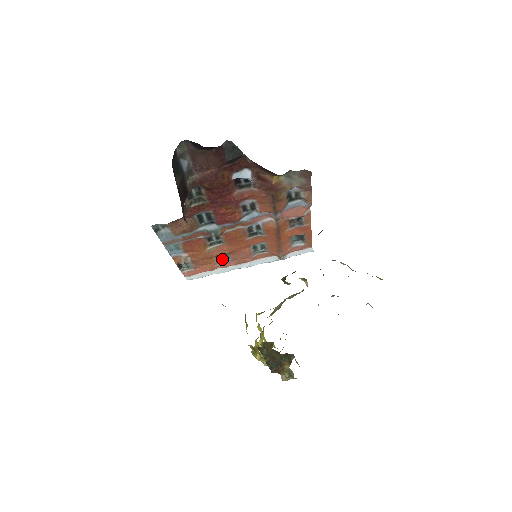
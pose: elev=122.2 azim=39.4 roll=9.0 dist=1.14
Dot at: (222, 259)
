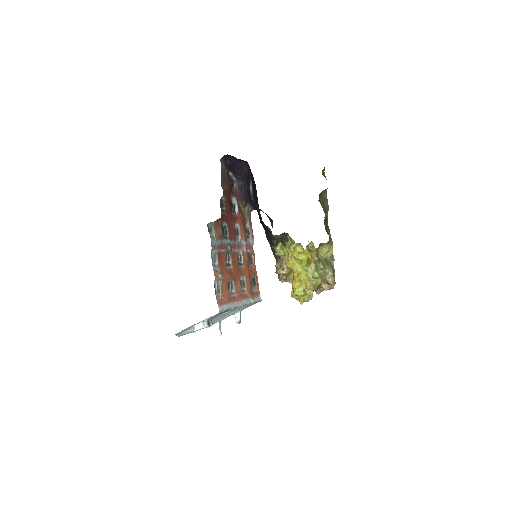
Dot at: (230, 292)
